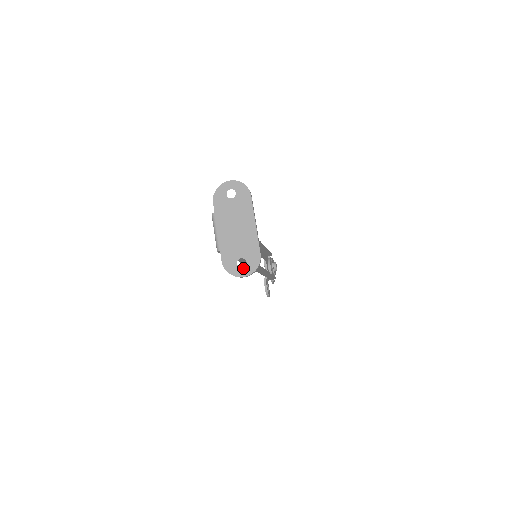
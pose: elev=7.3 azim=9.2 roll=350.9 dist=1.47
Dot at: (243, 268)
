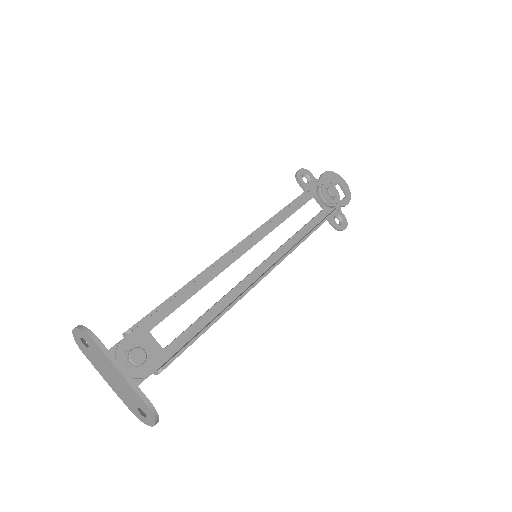
Dot at: (146, 418)
